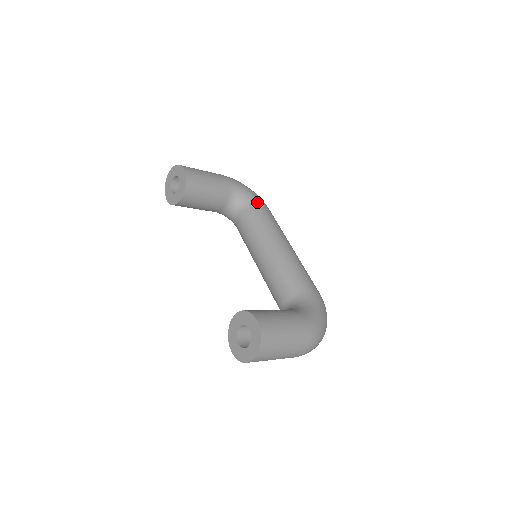
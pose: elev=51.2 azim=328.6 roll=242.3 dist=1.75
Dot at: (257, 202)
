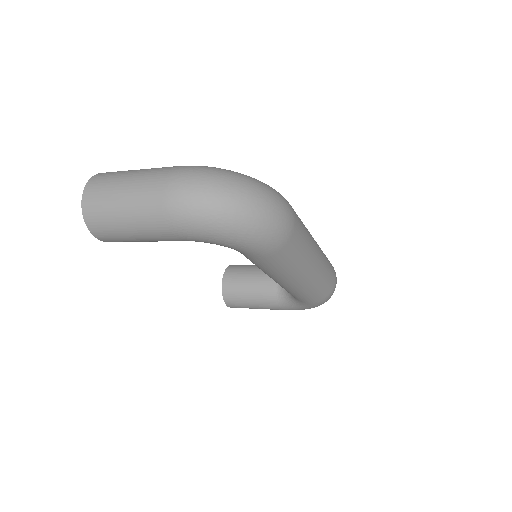
Dot at: occluded
